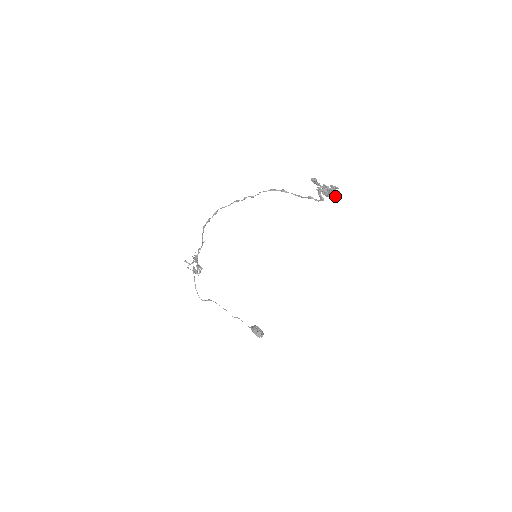
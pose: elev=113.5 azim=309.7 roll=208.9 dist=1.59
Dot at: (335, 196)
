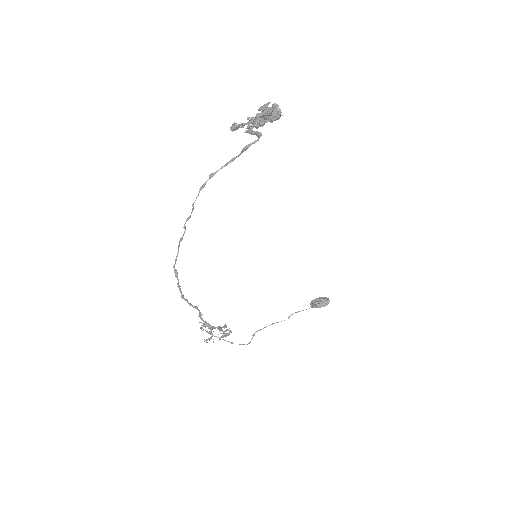
Dot at: (277, 113)
